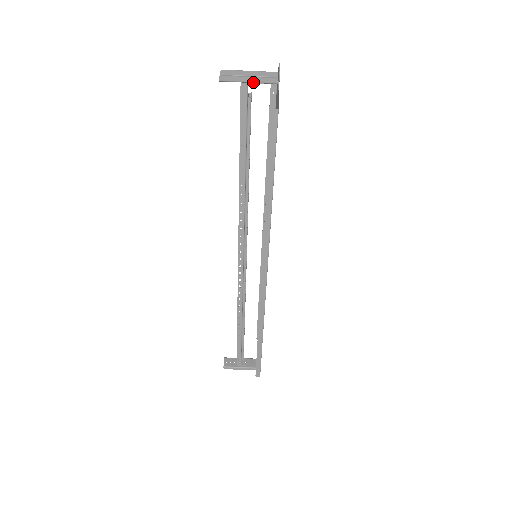
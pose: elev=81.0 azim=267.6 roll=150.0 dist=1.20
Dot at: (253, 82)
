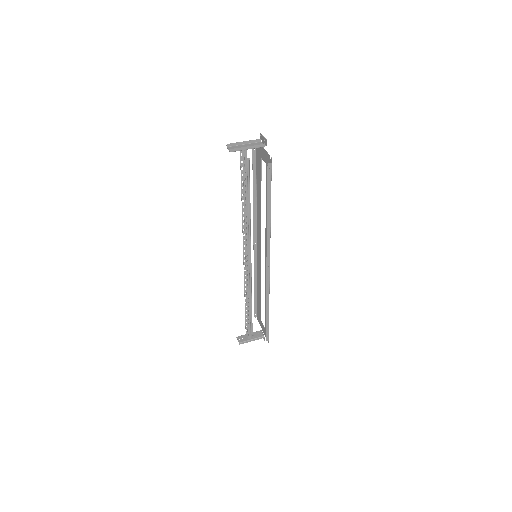
Dot at: occluded
